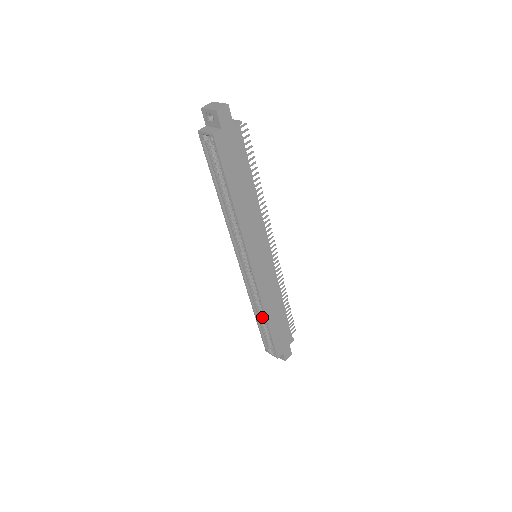
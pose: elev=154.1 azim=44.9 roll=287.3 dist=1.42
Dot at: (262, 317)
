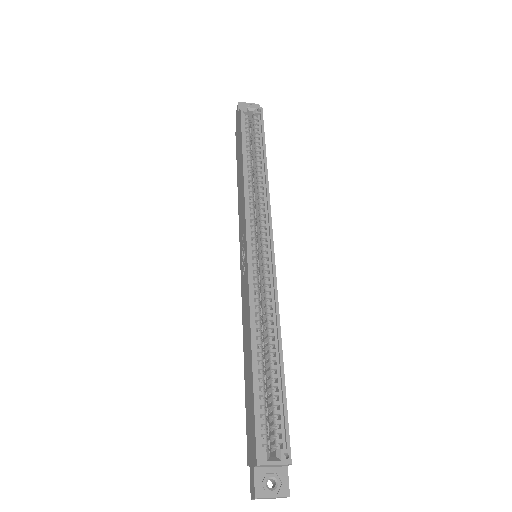
Dot at: (262, 357)
